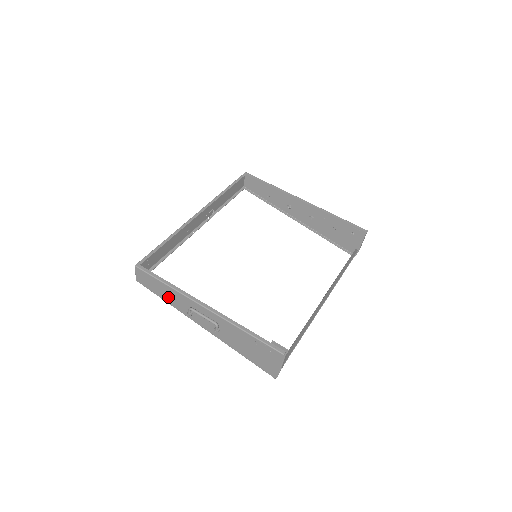
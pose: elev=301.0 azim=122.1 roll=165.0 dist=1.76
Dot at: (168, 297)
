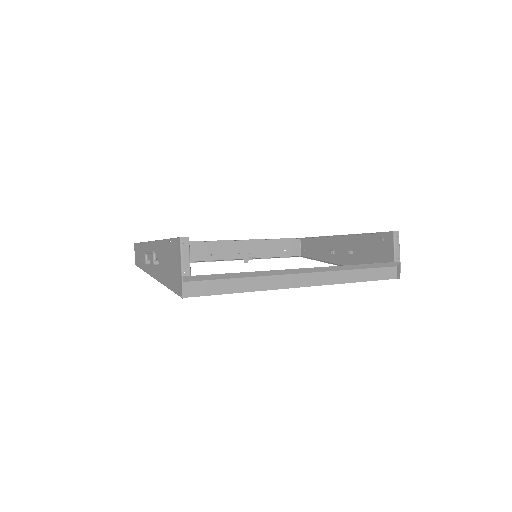
Dot at: (143, 260)
